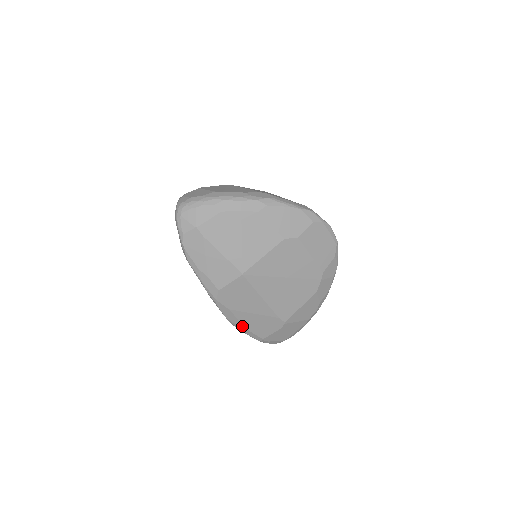
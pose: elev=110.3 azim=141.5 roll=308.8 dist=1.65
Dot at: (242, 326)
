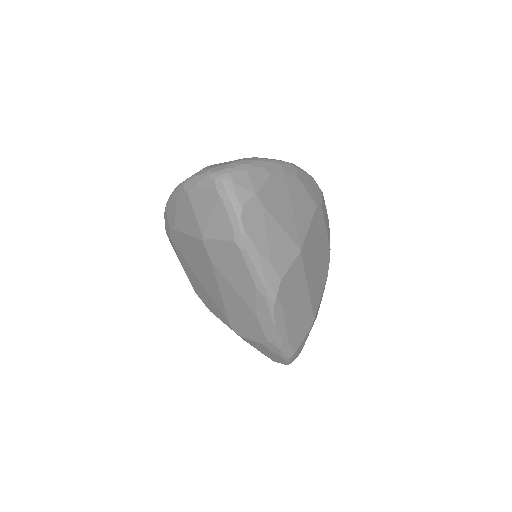
Dot at: (285, 336)
